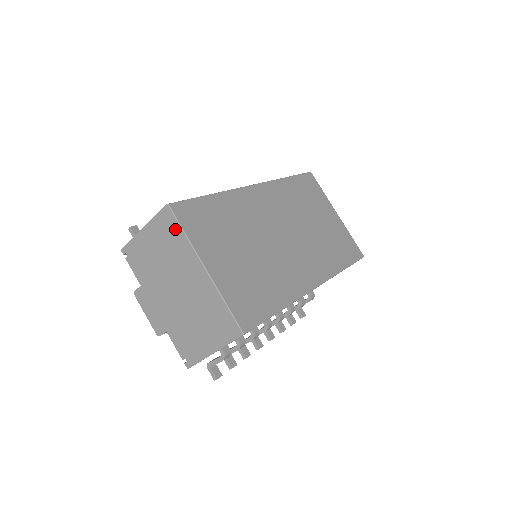
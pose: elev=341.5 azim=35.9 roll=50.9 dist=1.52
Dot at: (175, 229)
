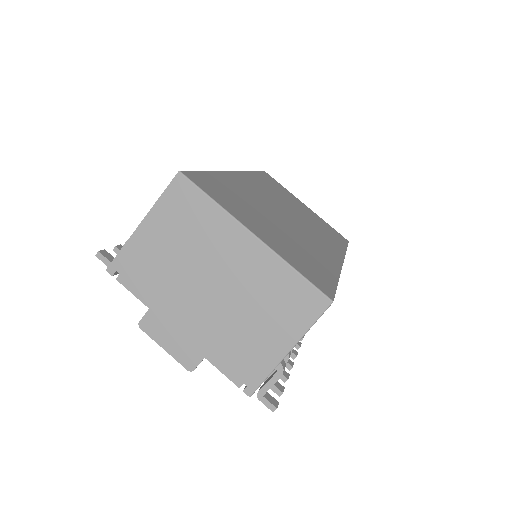
Dot at: (197, 201)
